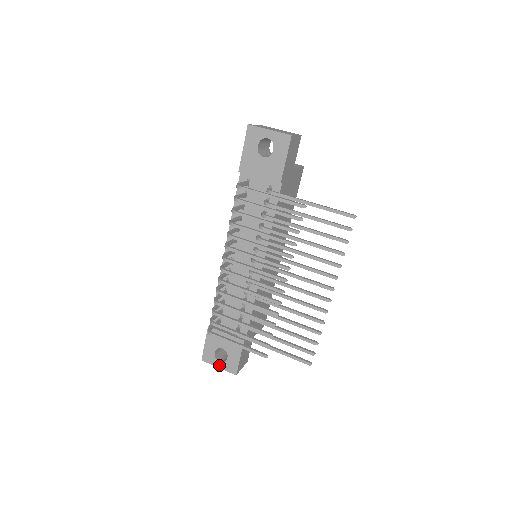
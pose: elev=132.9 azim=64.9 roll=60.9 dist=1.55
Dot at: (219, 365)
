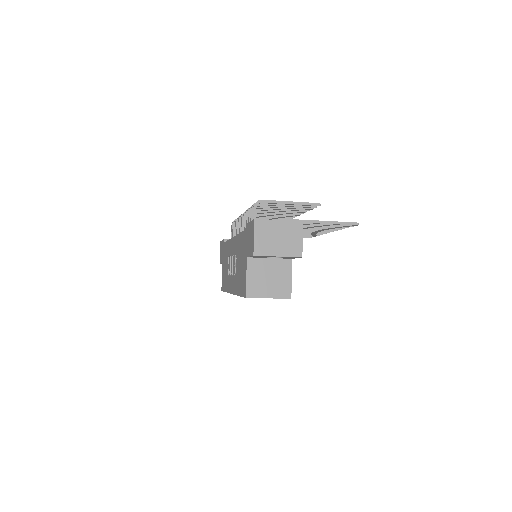
Dot at: (278, 220)
